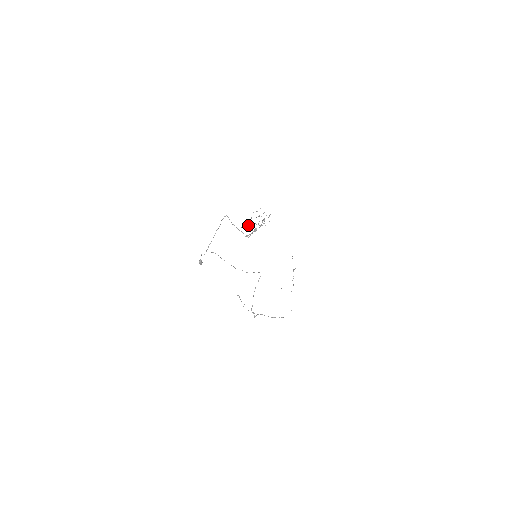
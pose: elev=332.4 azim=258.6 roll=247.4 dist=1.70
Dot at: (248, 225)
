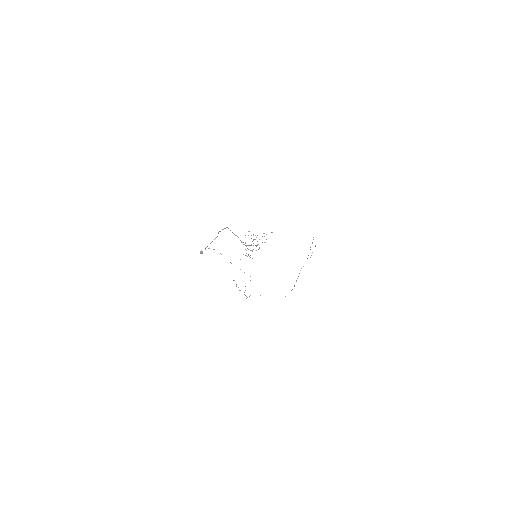
Dot at: occluded
